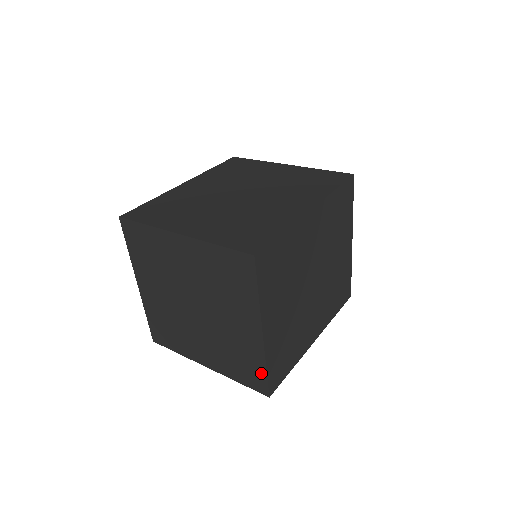
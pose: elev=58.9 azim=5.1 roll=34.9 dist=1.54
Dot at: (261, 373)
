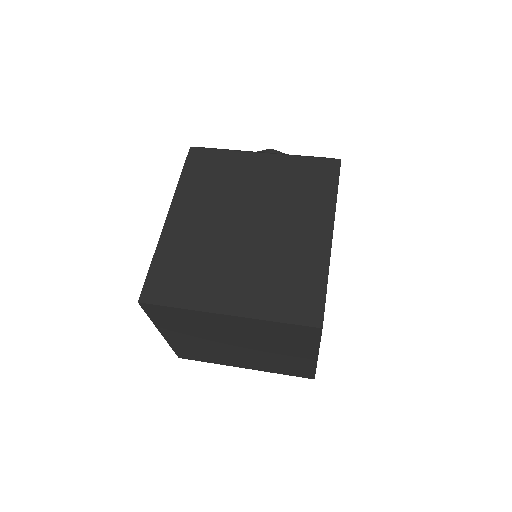
Dot at: (309, 371)
